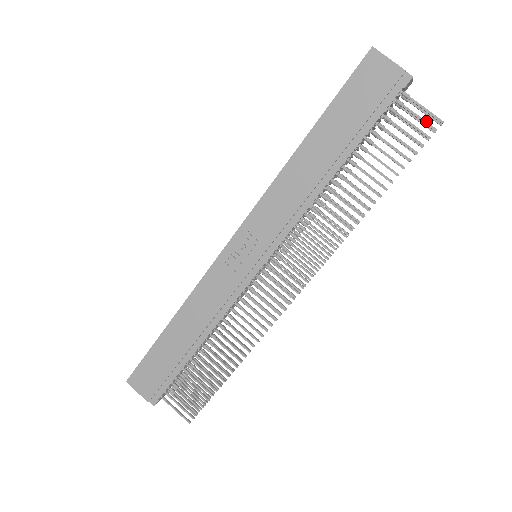
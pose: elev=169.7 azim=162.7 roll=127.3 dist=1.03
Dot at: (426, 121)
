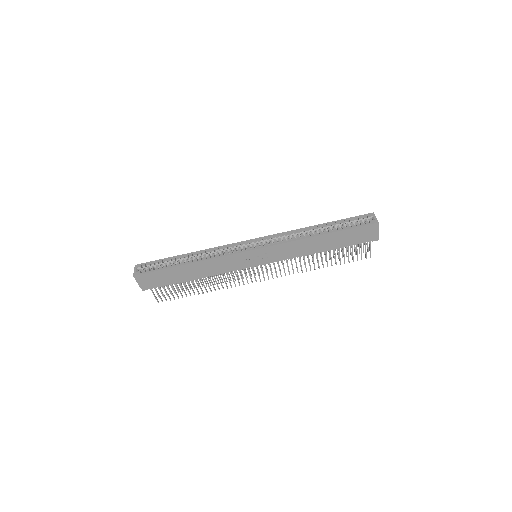
Dot at: occluded
